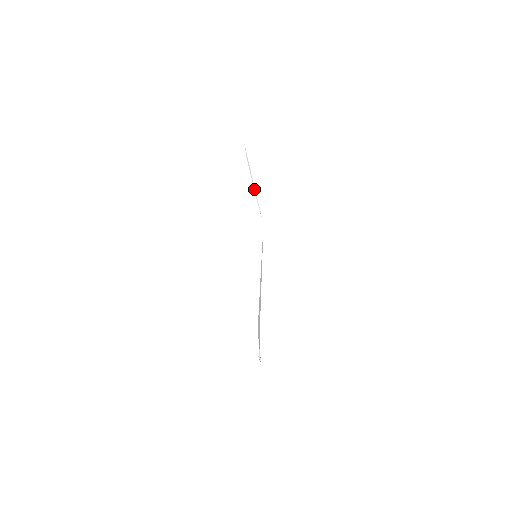
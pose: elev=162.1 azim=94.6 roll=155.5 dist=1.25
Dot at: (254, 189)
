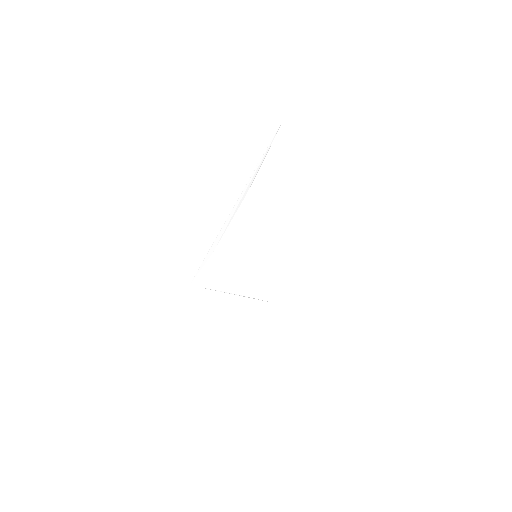
Dot at: (219, 231)
